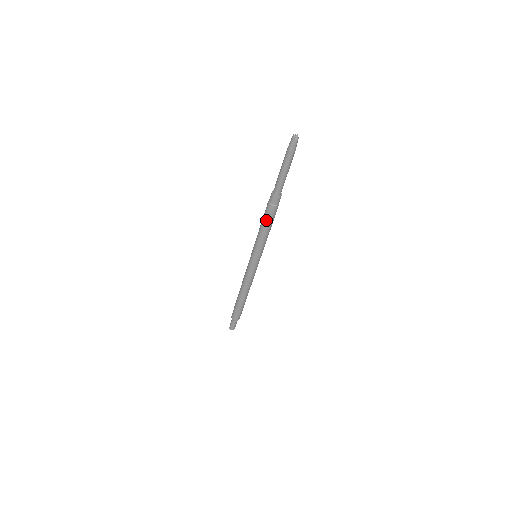
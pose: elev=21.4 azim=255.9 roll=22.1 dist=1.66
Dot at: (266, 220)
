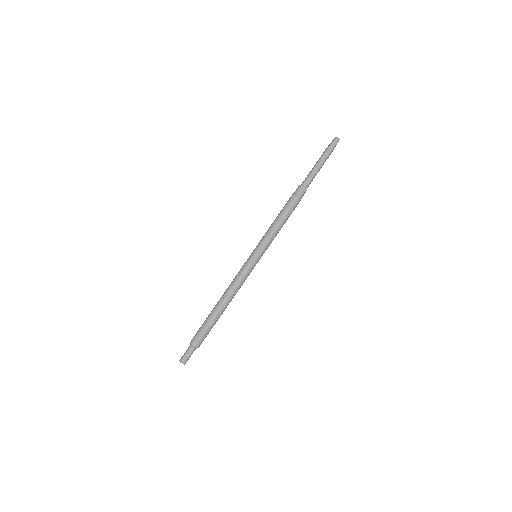
Dot at: (286, 211)
